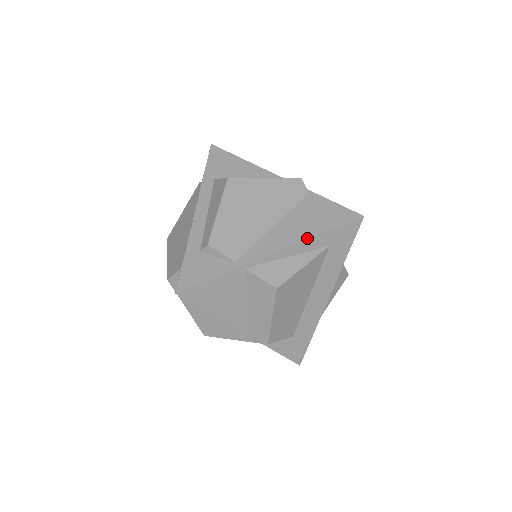
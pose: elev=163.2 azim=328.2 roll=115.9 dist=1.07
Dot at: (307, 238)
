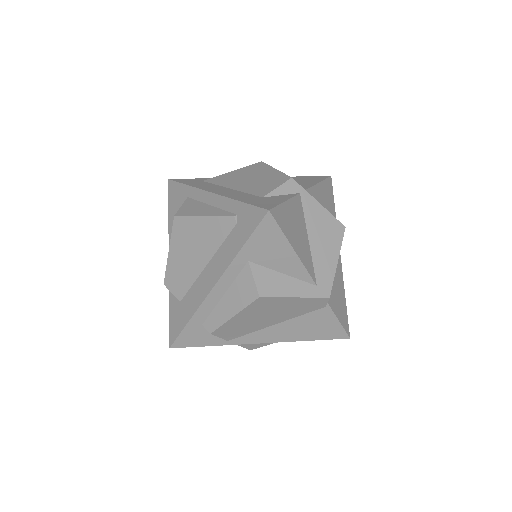
Dot at: (295, 341)
